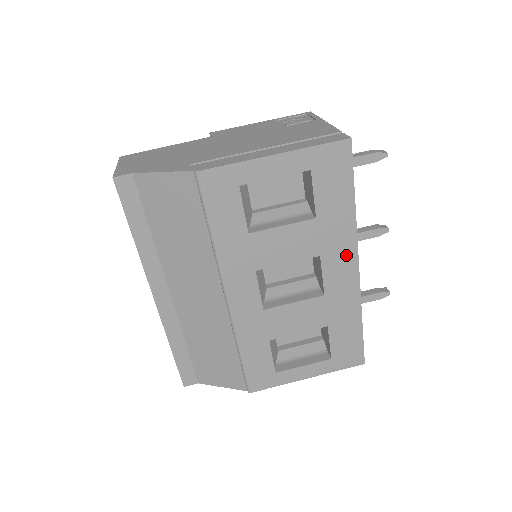
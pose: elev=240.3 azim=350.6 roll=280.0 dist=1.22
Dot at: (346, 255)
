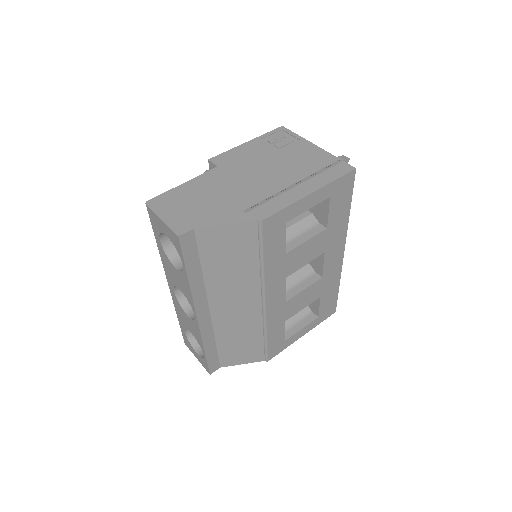
Dot at: (339, 246)
